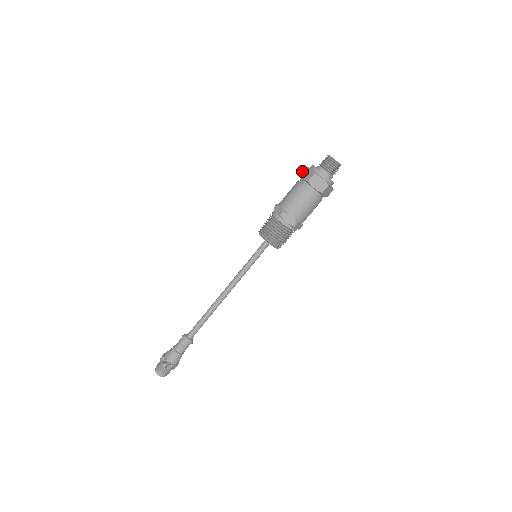
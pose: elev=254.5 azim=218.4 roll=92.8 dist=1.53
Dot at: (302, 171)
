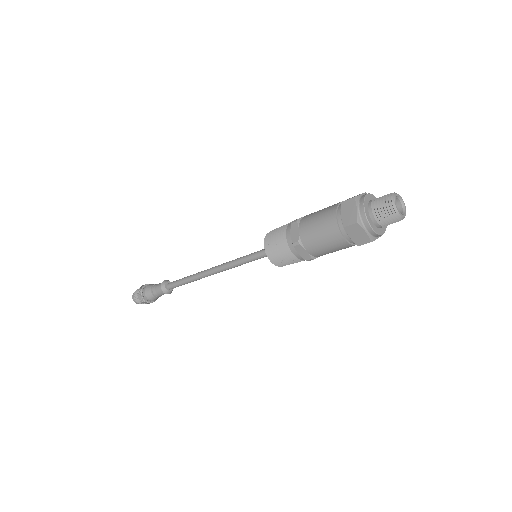
Dot at: (349, 226)
